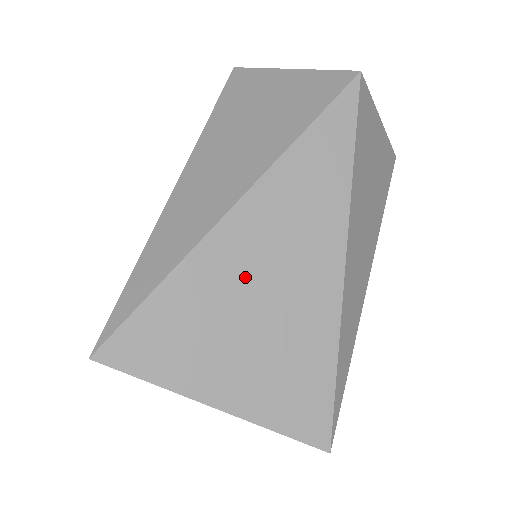
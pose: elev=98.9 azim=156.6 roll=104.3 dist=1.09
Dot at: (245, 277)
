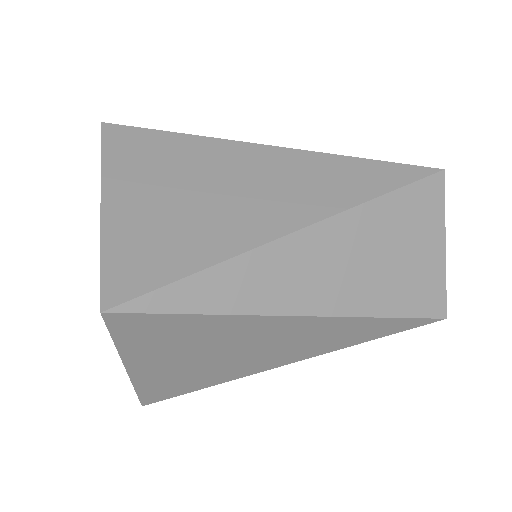
Dot at: (221, 173)
